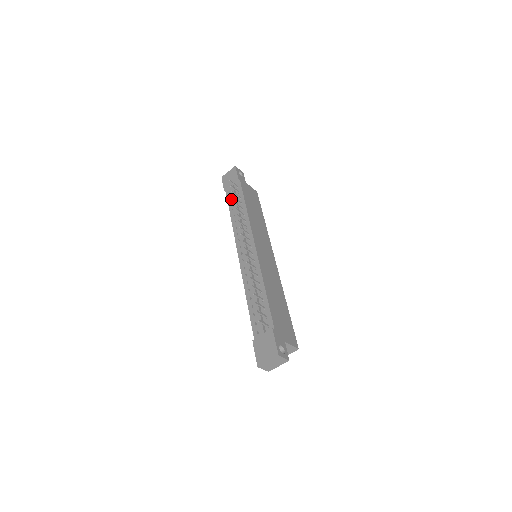
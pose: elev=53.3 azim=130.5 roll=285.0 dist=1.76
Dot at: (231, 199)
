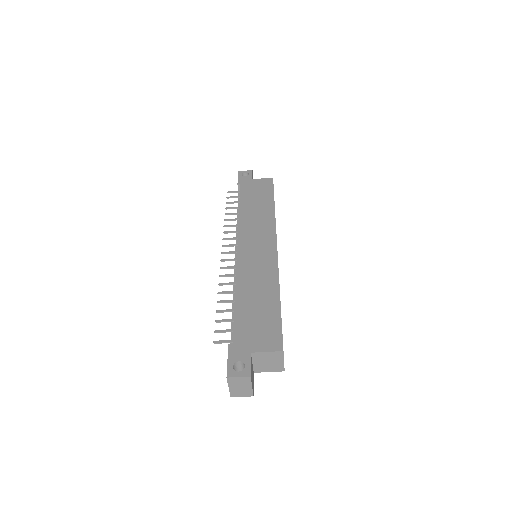
Dot at: occluded
